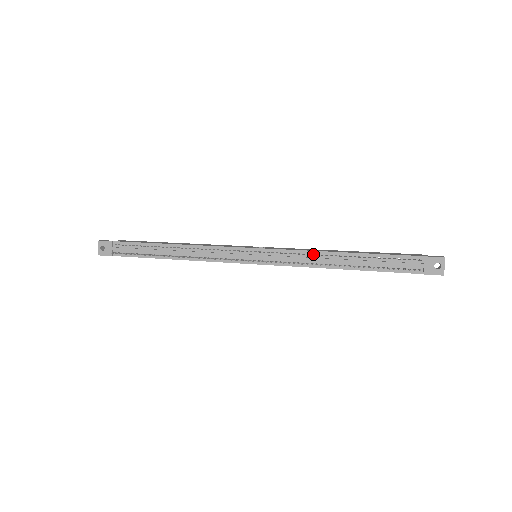
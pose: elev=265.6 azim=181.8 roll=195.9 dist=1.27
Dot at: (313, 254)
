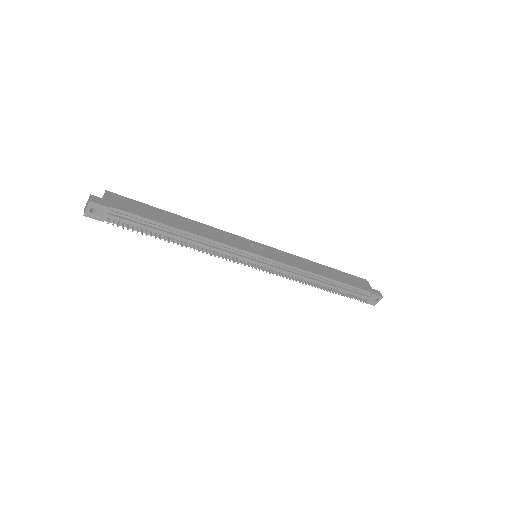
Dot at: occluded
